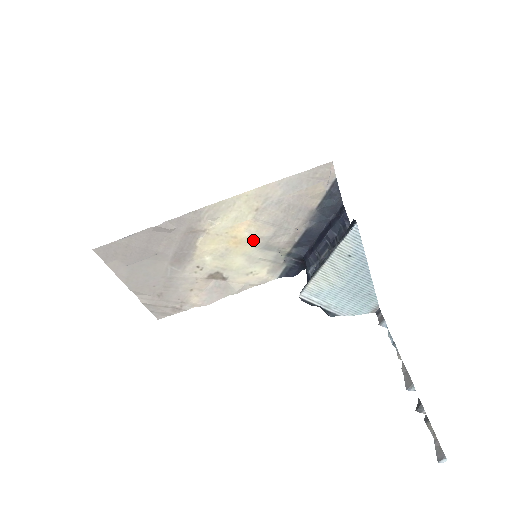
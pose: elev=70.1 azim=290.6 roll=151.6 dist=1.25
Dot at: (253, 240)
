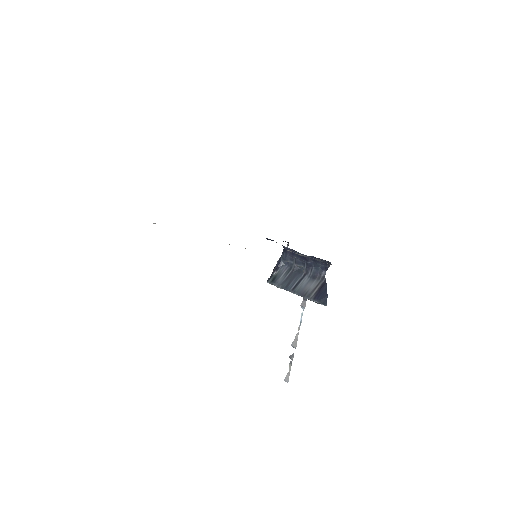
Dot at: occluded
